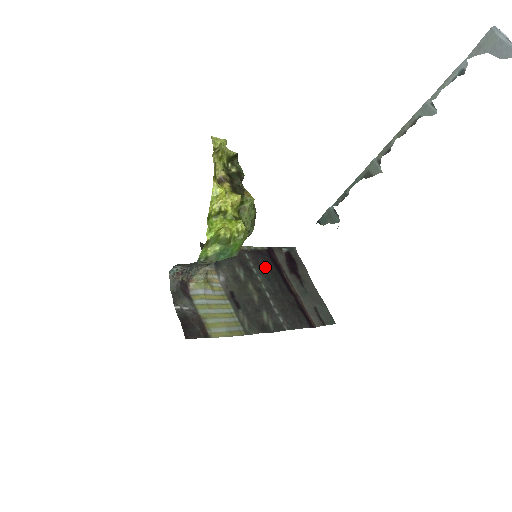
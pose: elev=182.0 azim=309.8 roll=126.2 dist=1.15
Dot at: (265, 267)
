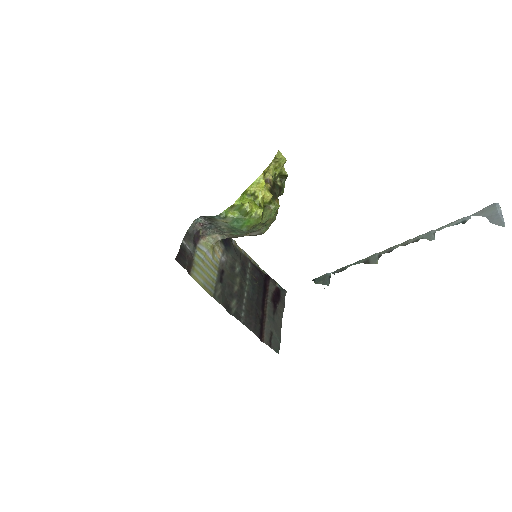
Dot at: (257, 281)
